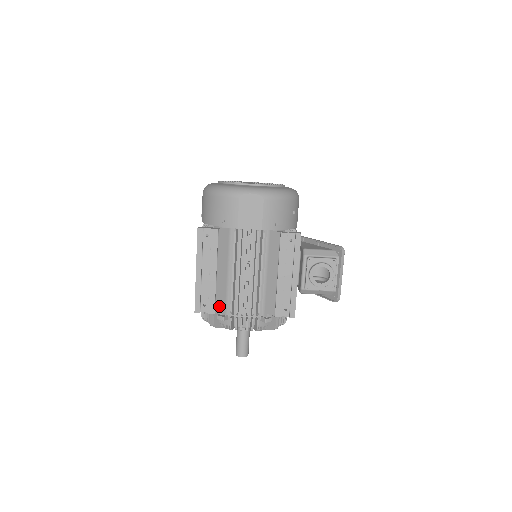
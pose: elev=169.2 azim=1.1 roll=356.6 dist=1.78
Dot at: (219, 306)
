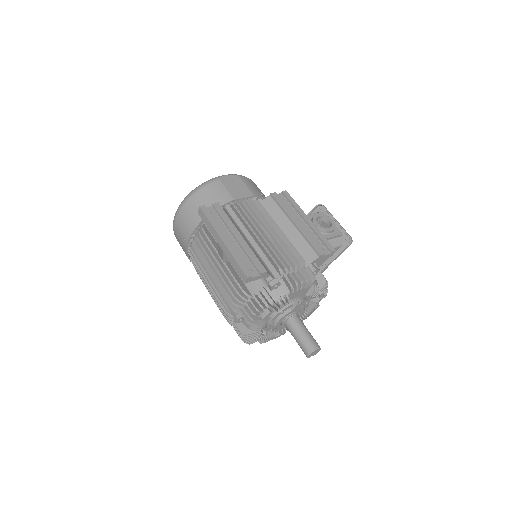
Dot at: occluded
